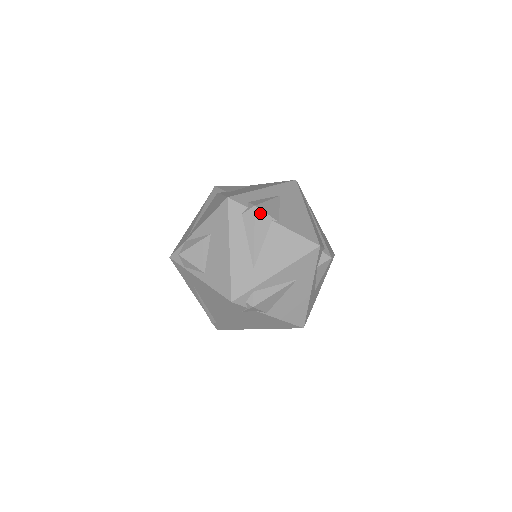
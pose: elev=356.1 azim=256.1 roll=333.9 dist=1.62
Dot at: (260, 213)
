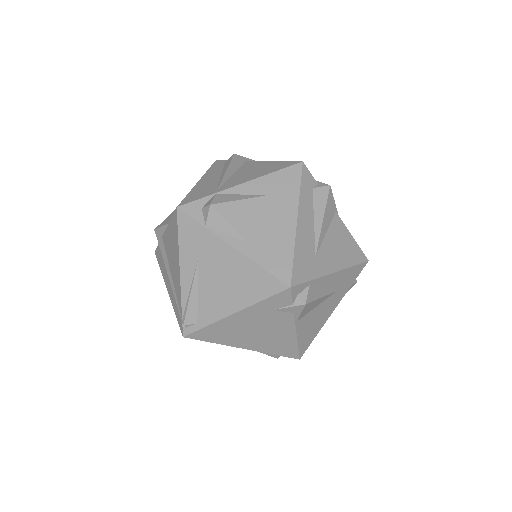
Dot at: (331, 196)
